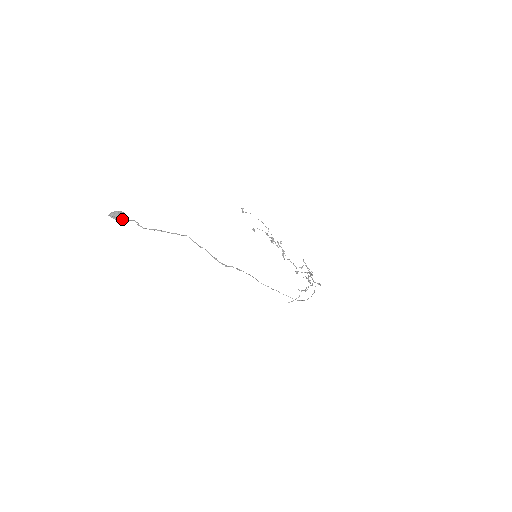
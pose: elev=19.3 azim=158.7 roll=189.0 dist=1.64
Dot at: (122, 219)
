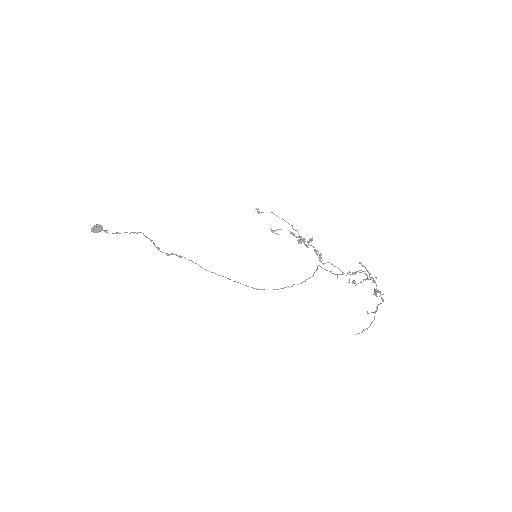
Dot at: (99, 231)
